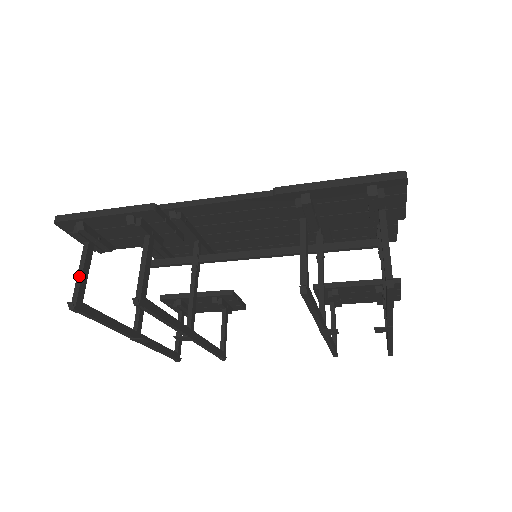
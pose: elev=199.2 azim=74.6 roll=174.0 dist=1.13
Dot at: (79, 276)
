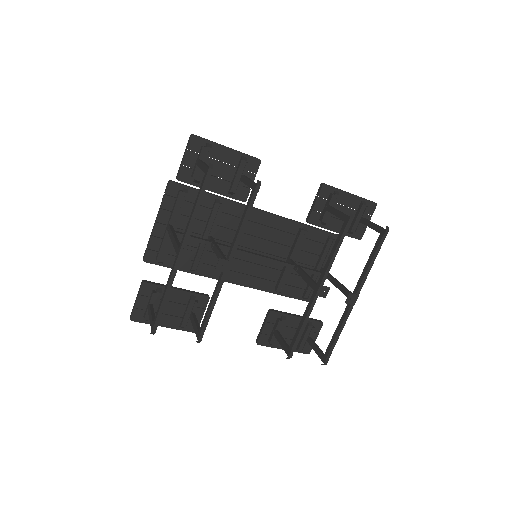
Dot at: (205, 164)
